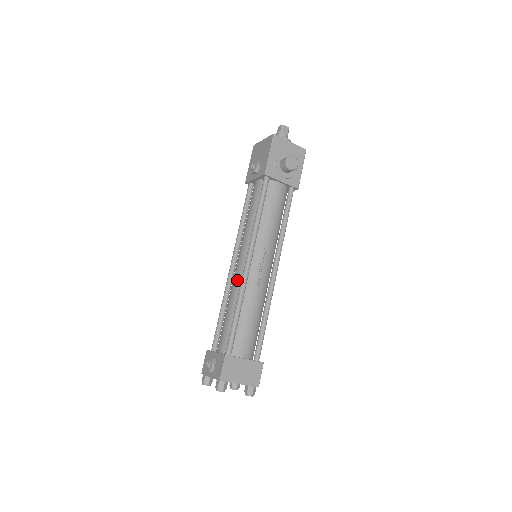
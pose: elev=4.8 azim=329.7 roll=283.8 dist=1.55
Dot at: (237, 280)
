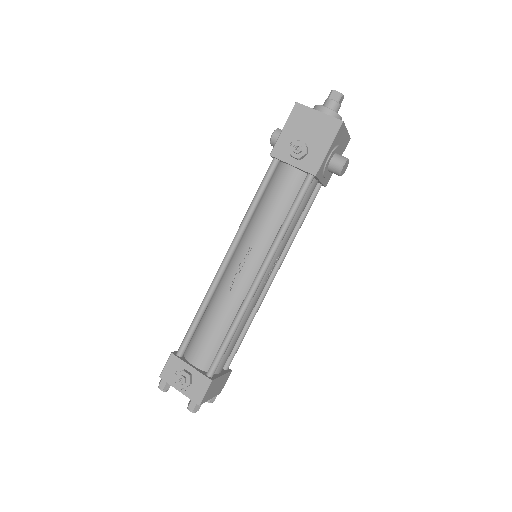
Dot at: (237, 291)
